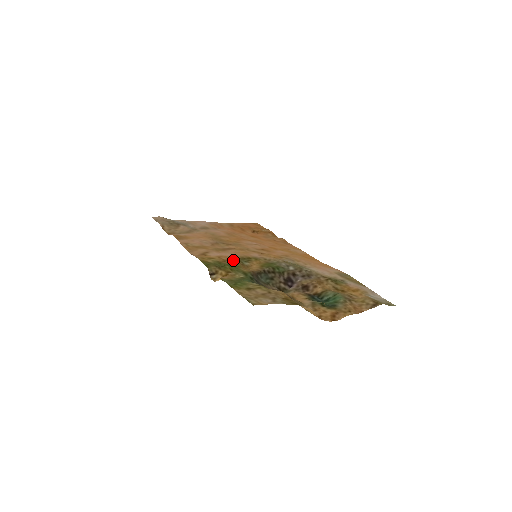
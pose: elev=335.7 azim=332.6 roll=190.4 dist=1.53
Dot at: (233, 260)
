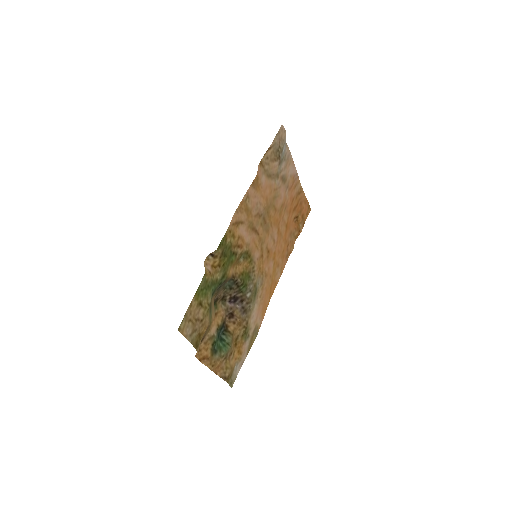
Dot at: (240, 250)
